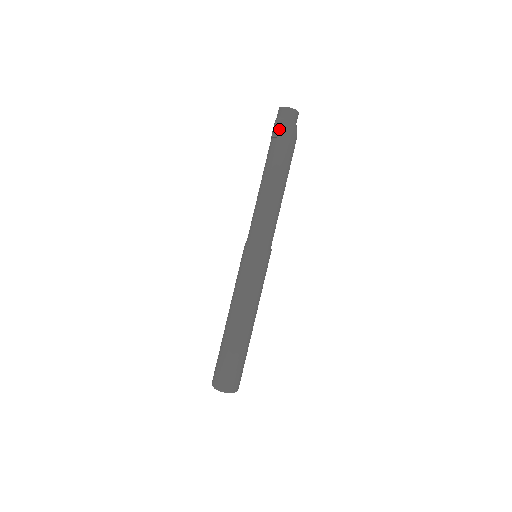
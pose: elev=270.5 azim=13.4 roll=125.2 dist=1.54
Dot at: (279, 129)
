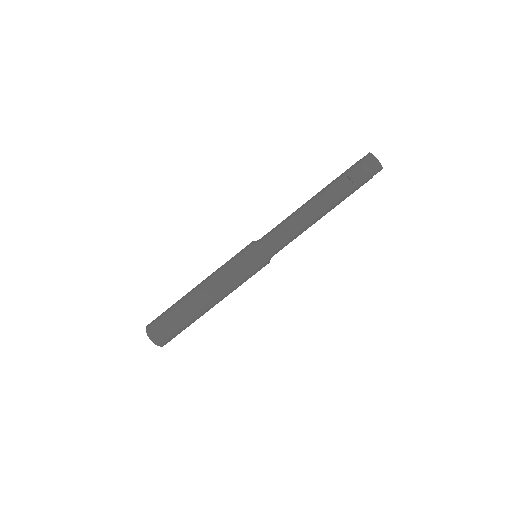
Dot at: (361, 179)
